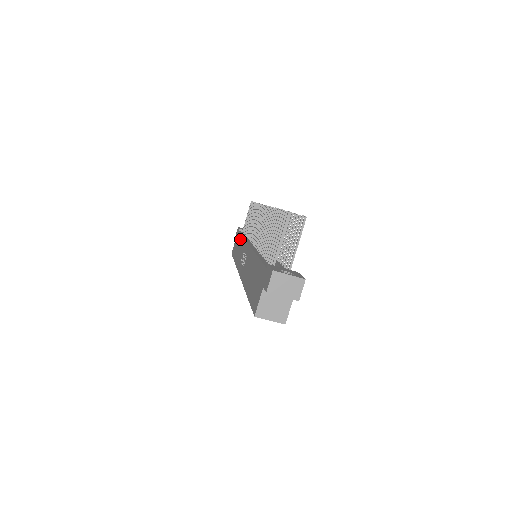
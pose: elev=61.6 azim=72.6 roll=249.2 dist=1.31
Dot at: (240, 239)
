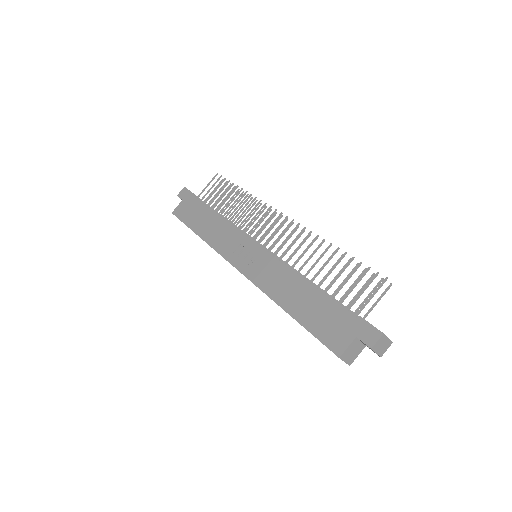
Dot at: (211, 215)
